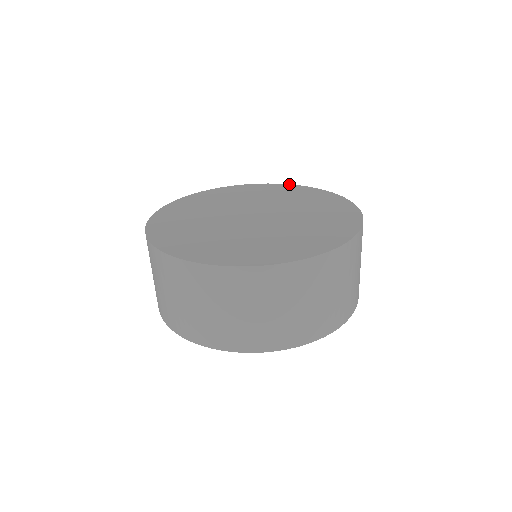
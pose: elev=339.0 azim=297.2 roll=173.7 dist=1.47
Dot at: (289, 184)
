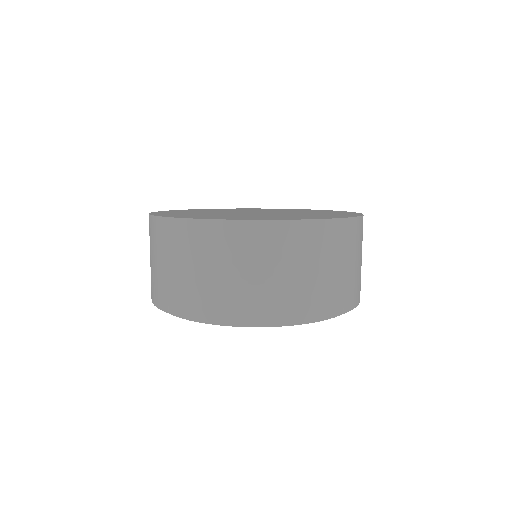
Dot at: (250, 208)
